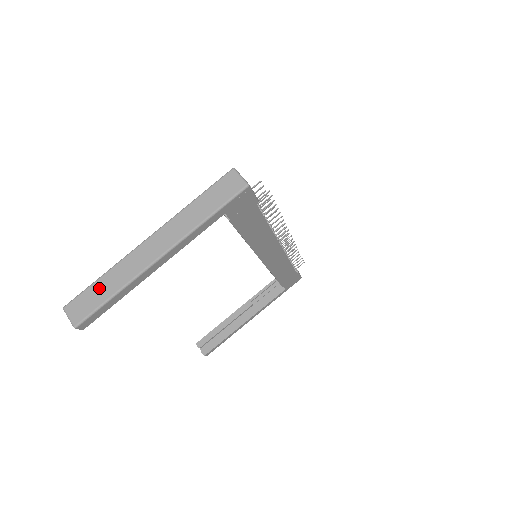
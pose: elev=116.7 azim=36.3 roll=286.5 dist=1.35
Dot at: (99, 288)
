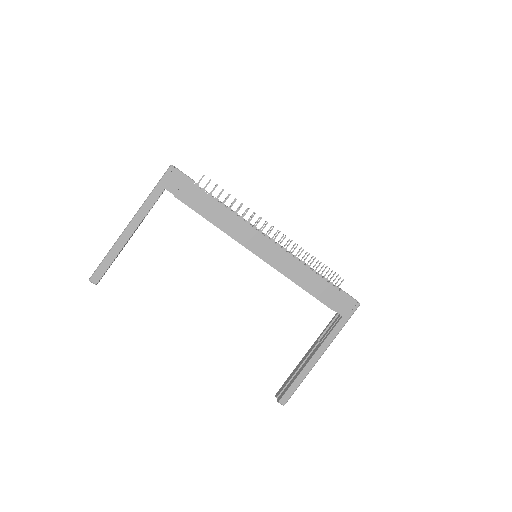
Dot at: occluded
